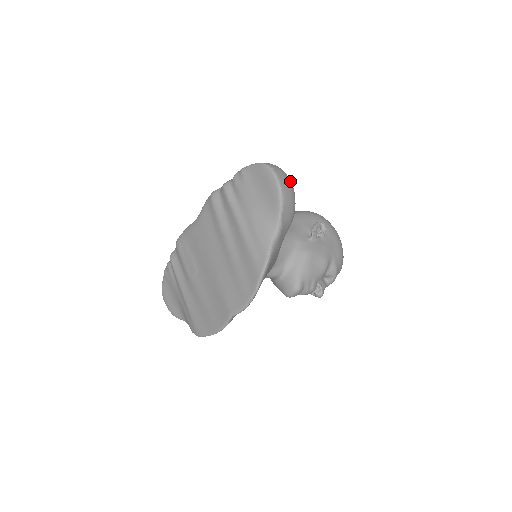
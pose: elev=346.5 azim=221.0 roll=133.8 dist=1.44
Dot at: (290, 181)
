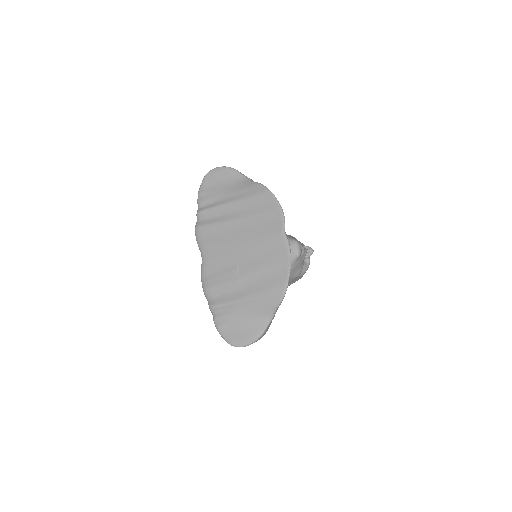
Dot at: occluded
